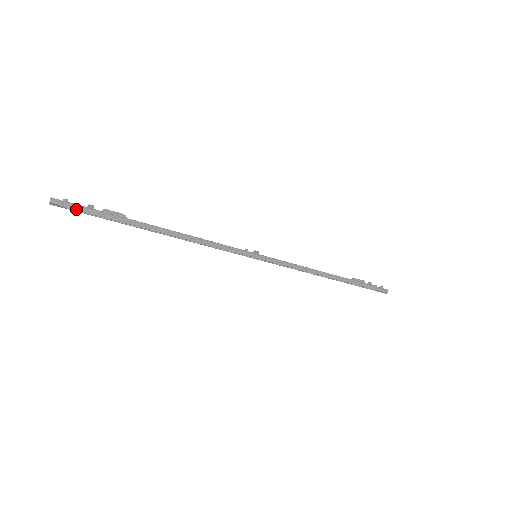
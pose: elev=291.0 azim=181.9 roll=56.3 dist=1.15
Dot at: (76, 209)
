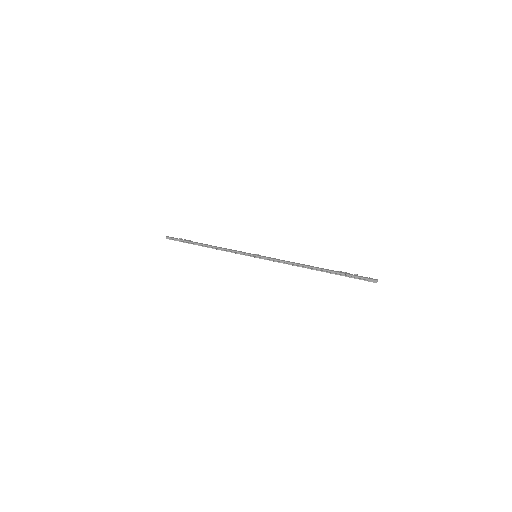
Dot at: (174, 238)
